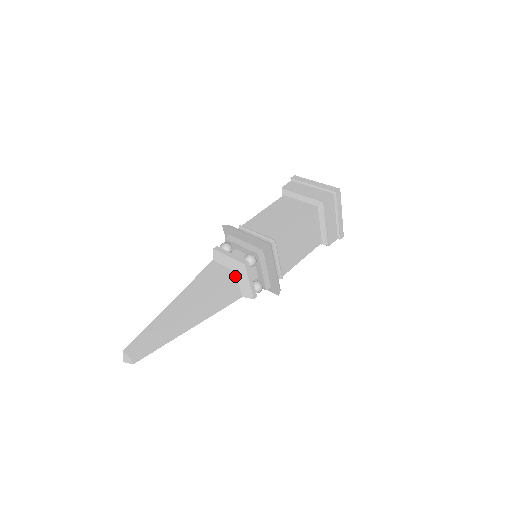
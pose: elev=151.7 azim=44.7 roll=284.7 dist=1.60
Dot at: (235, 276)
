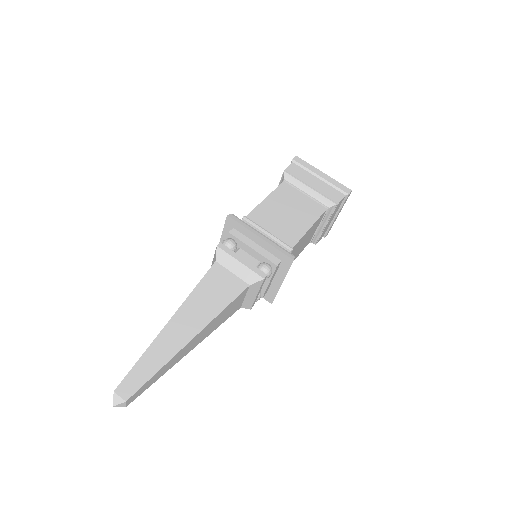
Dot at: (247, 289)
